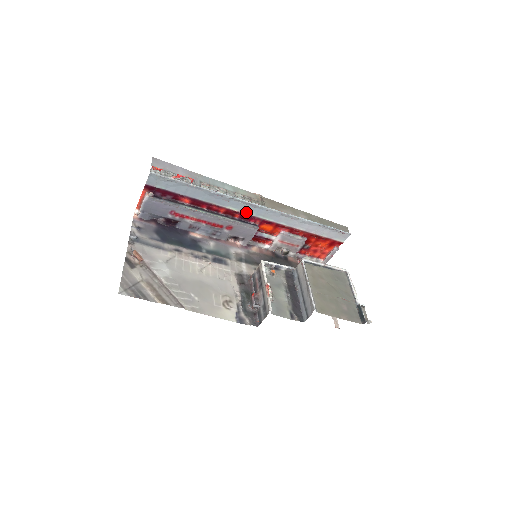
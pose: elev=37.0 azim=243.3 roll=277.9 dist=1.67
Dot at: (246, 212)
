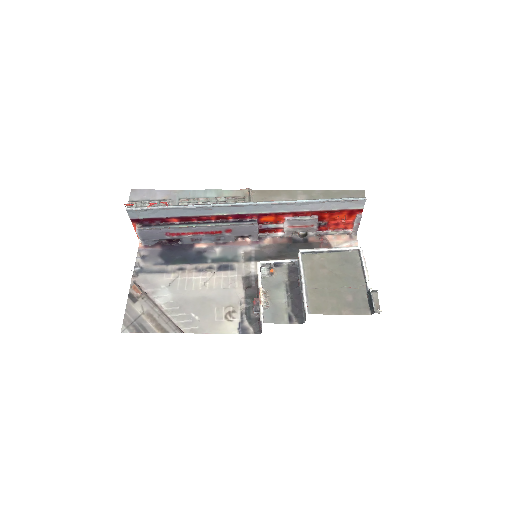
Dot at: (236, 213)
